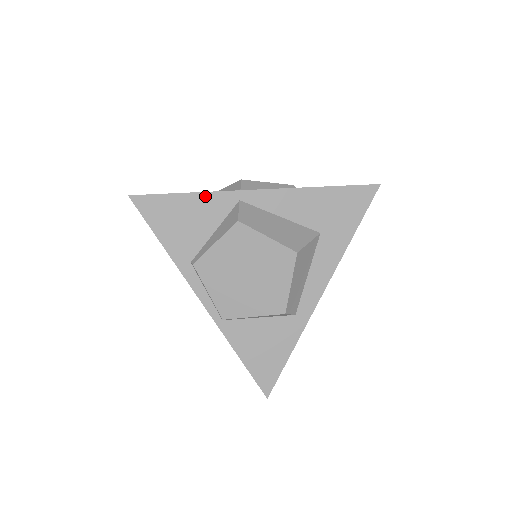
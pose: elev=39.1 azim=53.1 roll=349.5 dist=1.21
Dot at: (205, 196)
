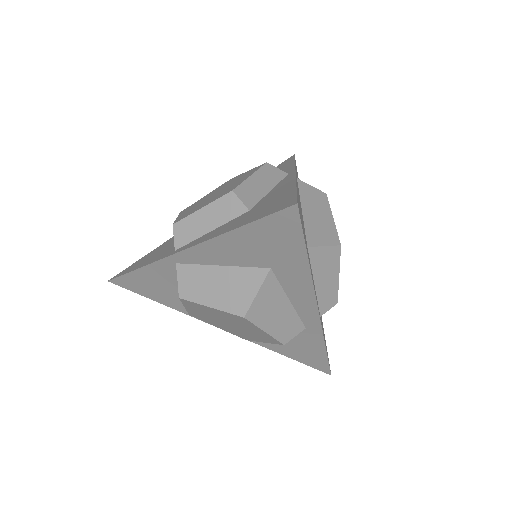
Dot at: (150, 268)
